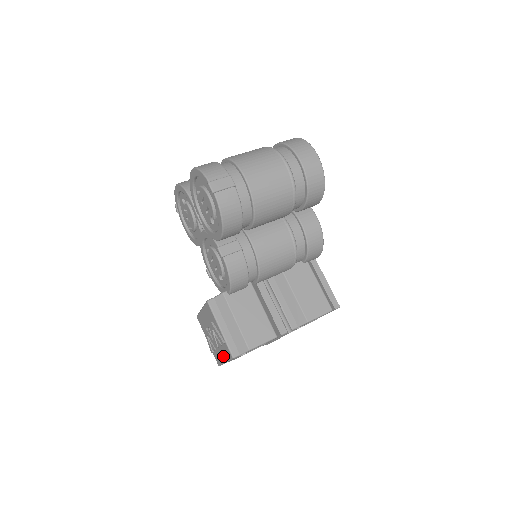
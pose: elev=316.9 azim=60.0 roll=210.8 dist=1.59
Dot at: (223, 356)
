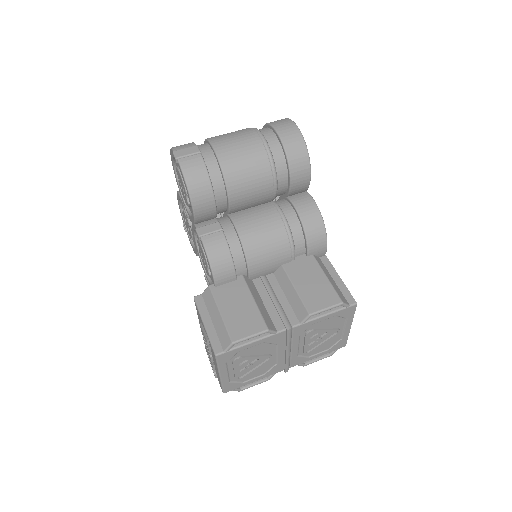
Dot at: (216, 367)
